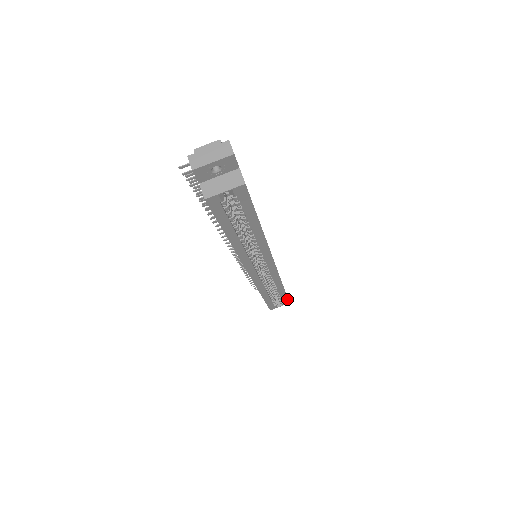
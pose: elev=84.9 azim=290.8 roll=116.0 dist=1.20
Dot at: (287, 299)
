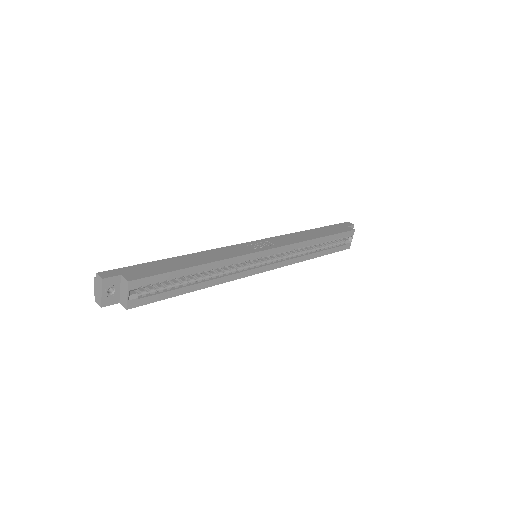
Dot at: (345, 233)
